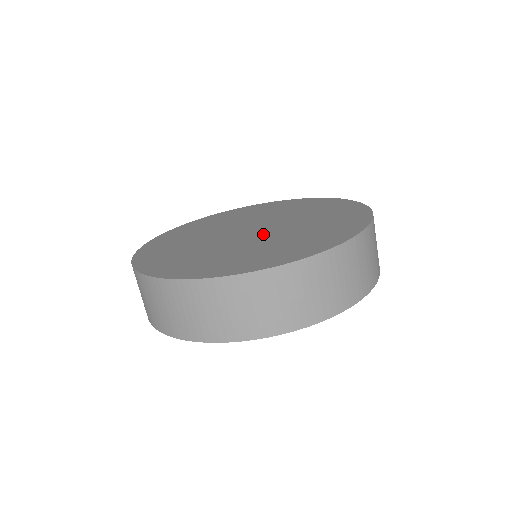
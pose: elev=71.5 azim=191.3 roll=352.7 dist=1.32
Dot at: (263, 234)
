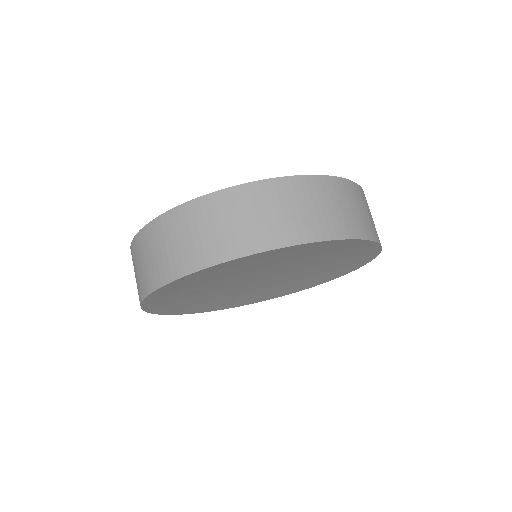
Dot at: occluded
